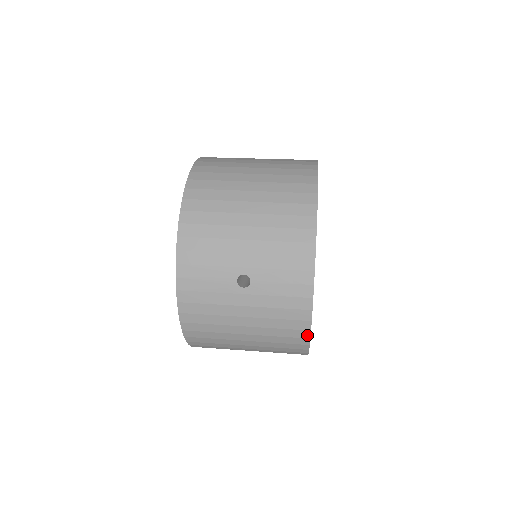
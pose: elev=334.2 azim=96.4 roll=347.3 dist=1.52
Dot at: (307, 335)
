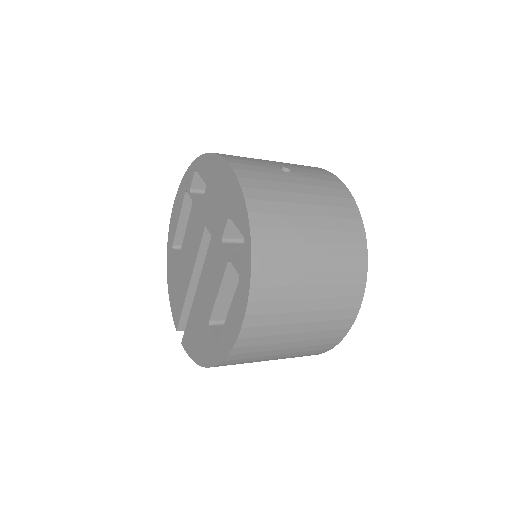
Dot at: (358, 215)
